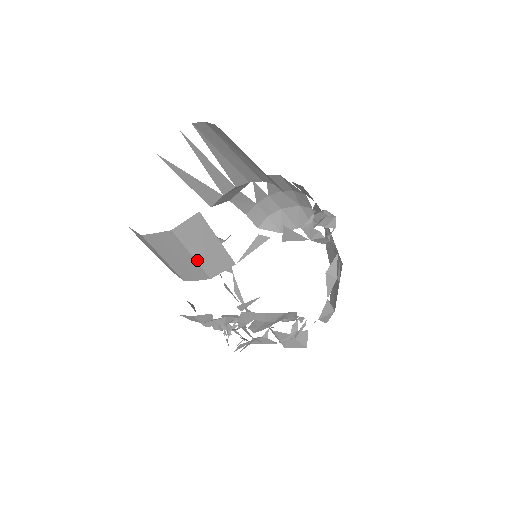
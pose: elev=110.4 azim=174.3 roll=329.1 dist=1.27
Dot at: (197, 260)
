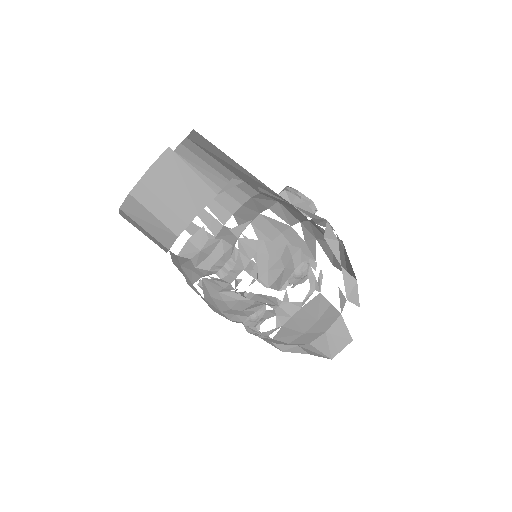
Dot at: (180, 195)
